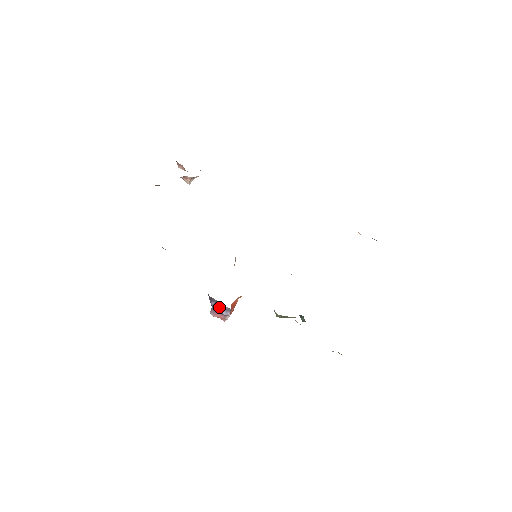
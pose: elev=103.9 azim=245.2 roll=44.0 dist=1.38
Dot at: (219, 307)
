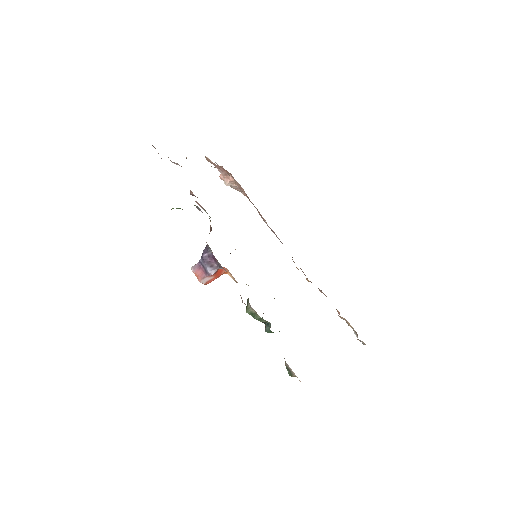
Dot at: (208, 262)
